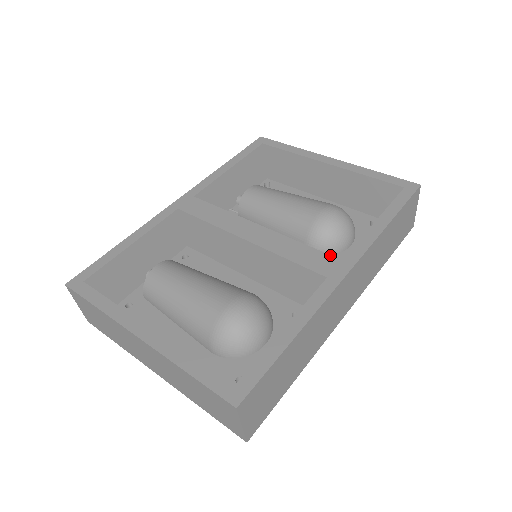
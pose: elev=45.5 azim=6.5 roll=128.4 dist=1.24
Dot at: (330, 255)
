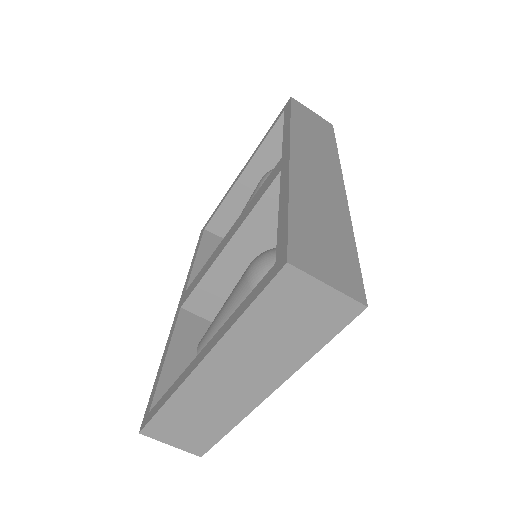
Dot at: (273, 169)
